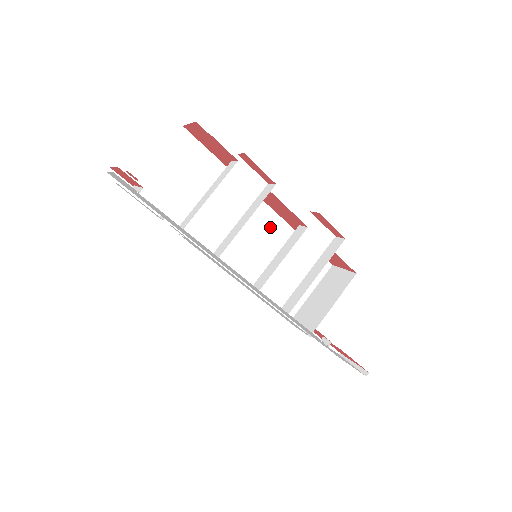
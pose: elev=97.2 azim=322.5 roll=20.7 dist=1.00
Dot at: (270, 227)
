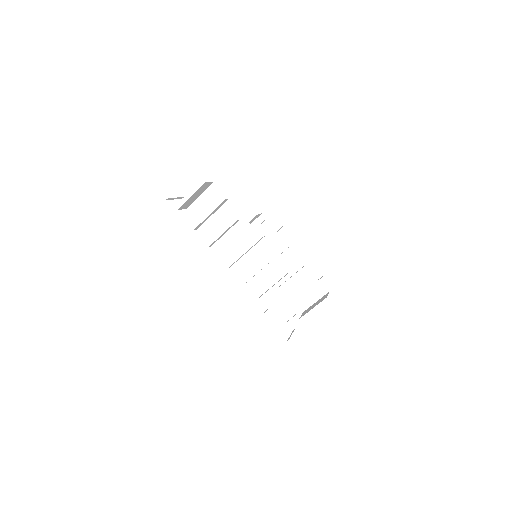
Dot at: (253, 240)
